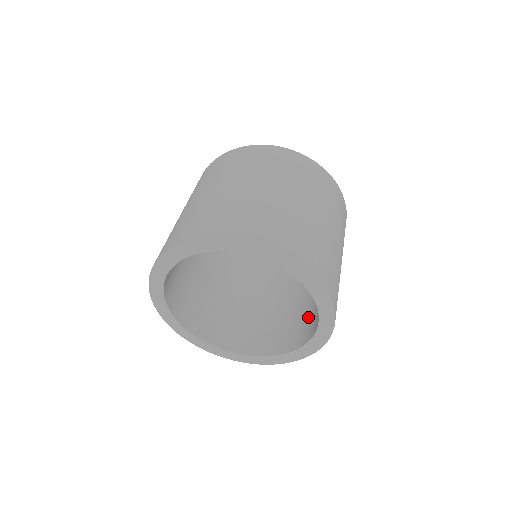
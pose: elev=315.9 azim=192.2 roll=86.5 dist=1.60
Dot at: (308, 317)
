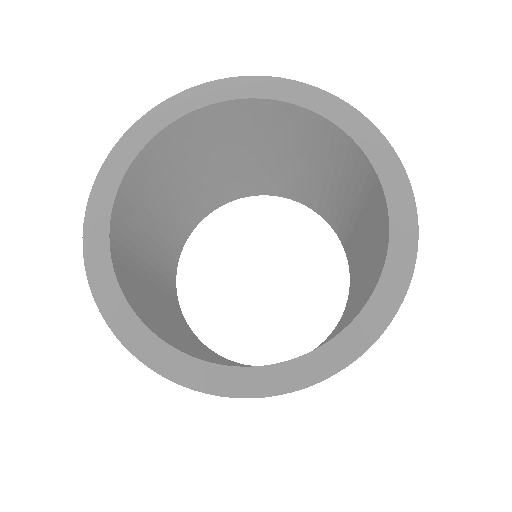
Dot at: occluded
